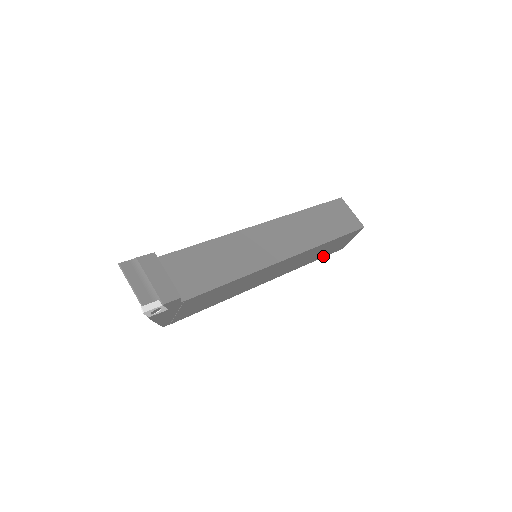
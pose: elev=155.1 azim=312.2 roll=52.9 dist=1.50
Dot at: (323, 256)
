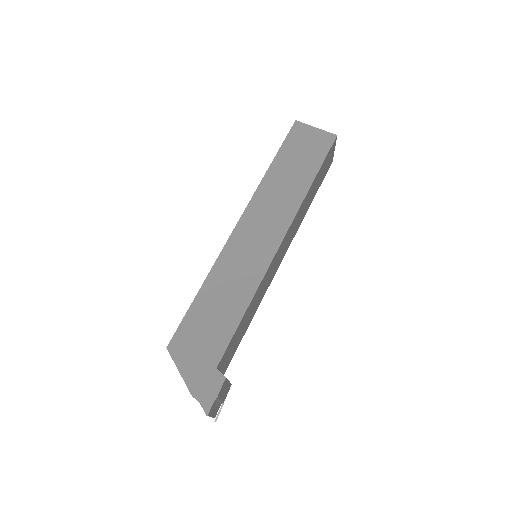
Dot at: occluded
